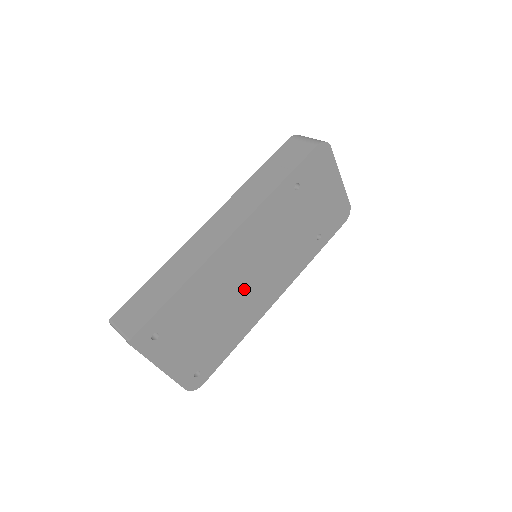
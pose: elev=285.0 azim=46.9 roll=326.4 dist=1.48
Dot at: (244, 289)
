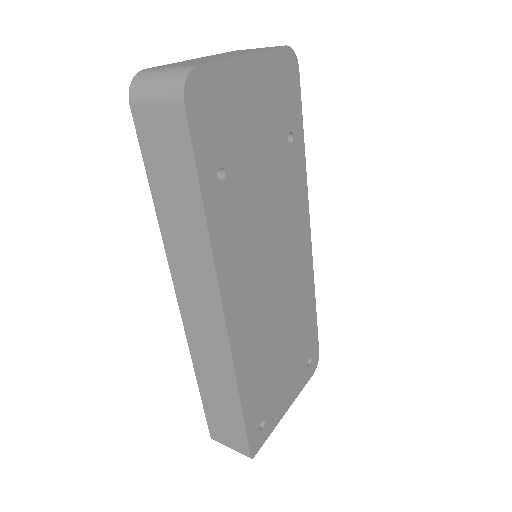
Dot at: (280, 294)
